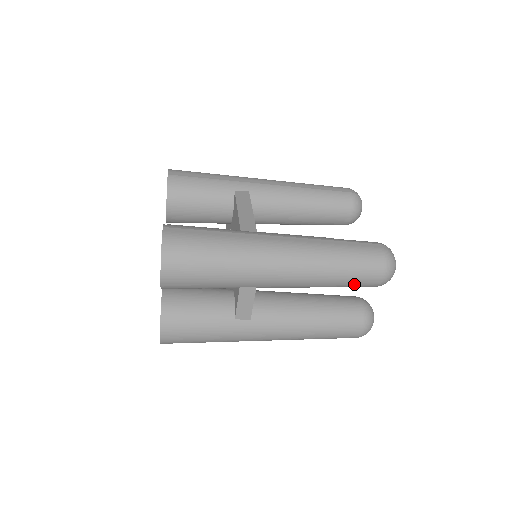
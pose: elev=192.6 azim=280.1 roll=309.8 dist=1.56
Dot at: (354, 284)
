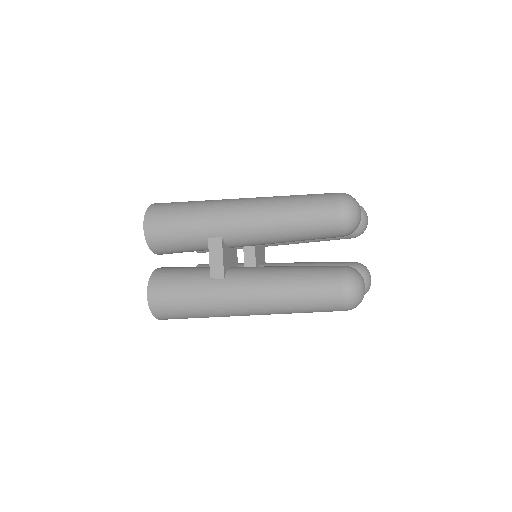
Dot at: (312, 224)
